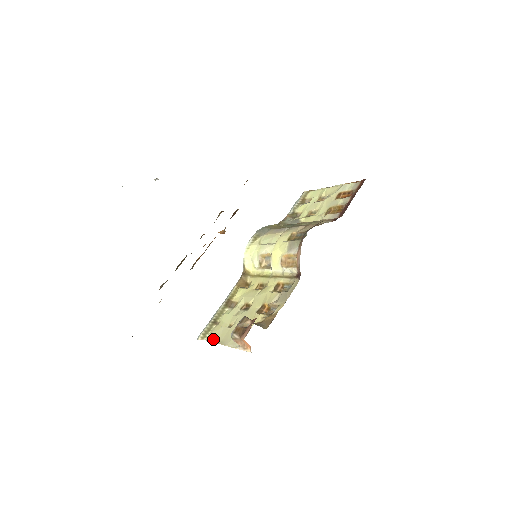
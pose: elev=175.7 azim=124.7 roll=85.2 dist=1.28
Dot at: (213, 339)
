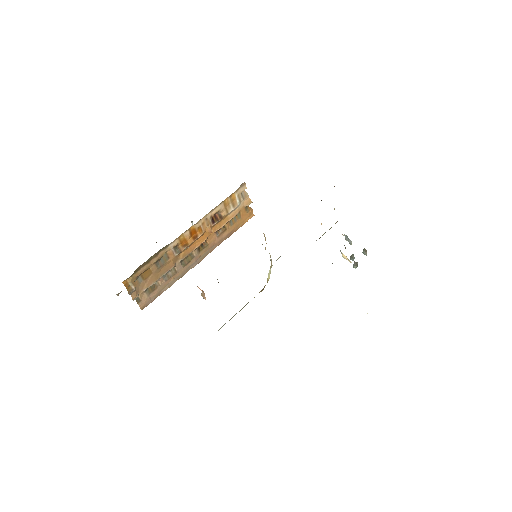
Dot at: occluded
